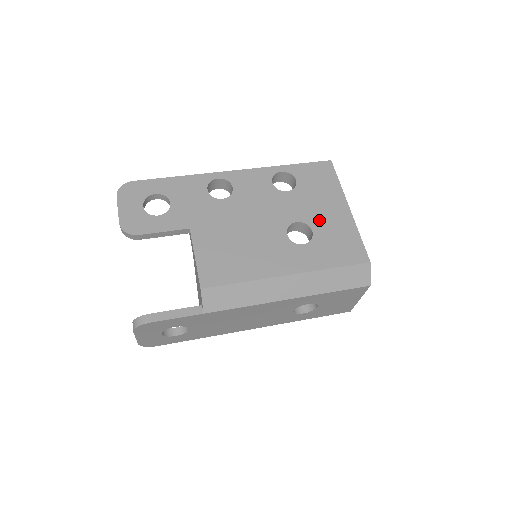
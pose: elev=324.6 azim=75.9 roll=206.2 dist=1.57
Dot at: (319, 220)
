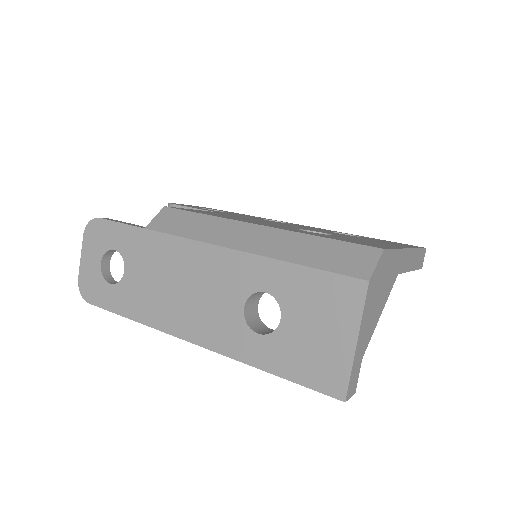
Dot at: (353, 238)
